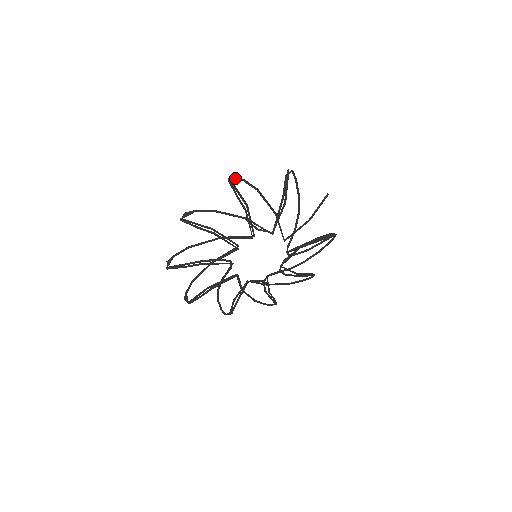
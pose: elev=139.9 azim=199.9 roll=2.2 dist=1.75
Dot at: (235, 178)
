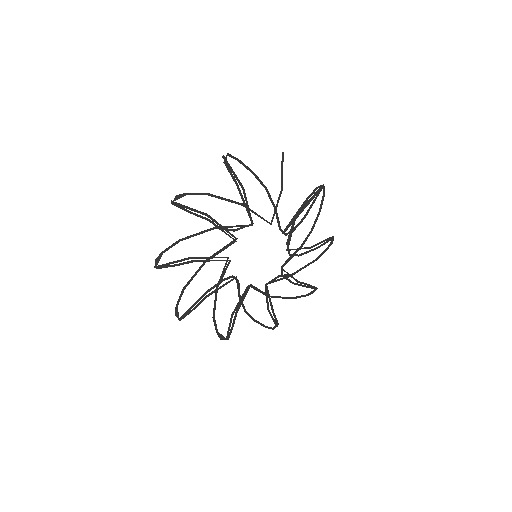
Dot at: (177, 197)
